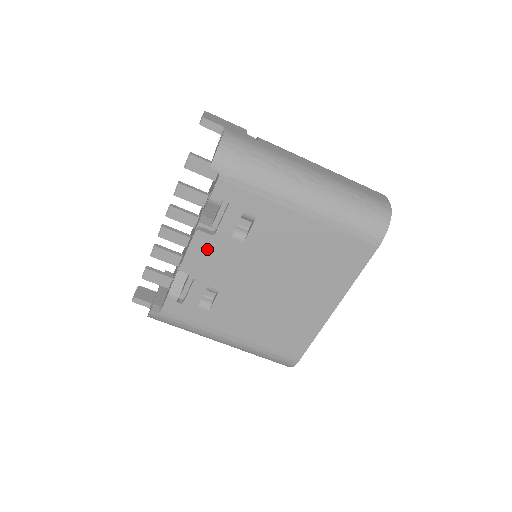
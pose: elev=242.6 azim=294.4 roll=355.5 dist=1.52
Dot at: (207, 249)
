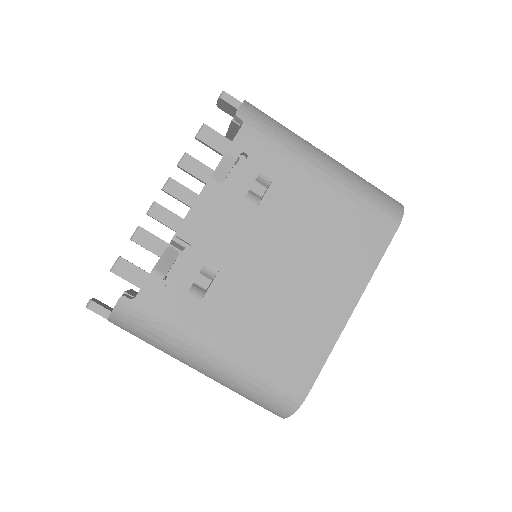
Dot at: (214, 210)
